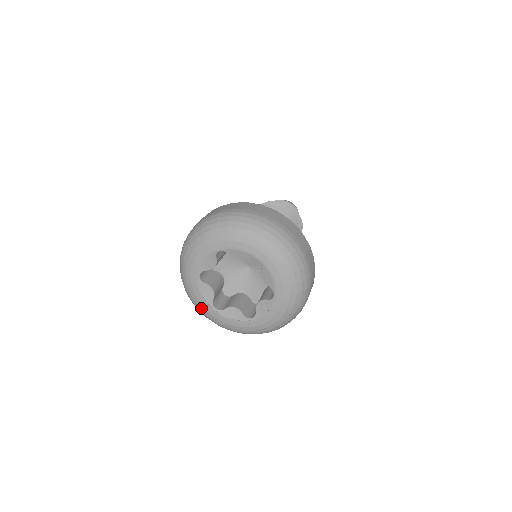
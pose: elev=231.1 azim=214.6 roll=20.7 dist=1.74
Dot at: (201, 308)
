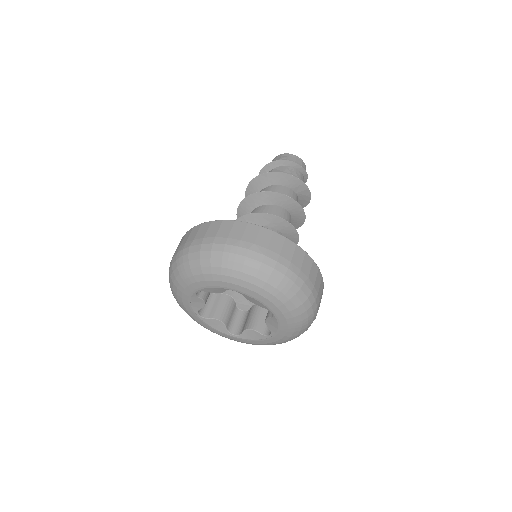
Dot at: (182, 307)
